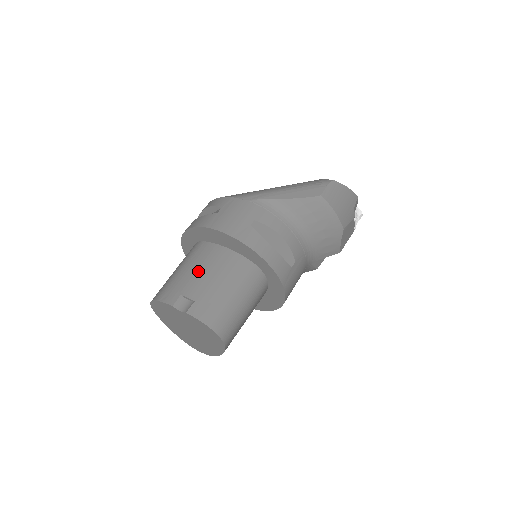
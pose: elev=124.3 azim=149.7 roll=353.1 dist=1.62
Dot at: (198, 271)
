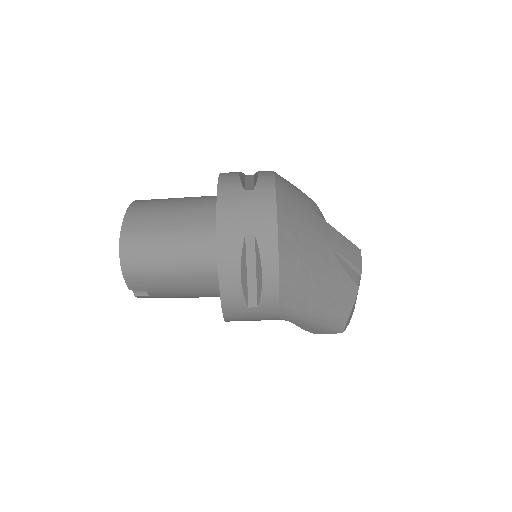
Dot at: (180, 290)
